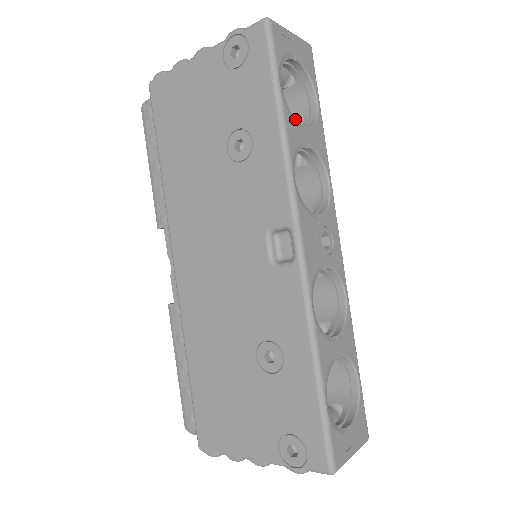
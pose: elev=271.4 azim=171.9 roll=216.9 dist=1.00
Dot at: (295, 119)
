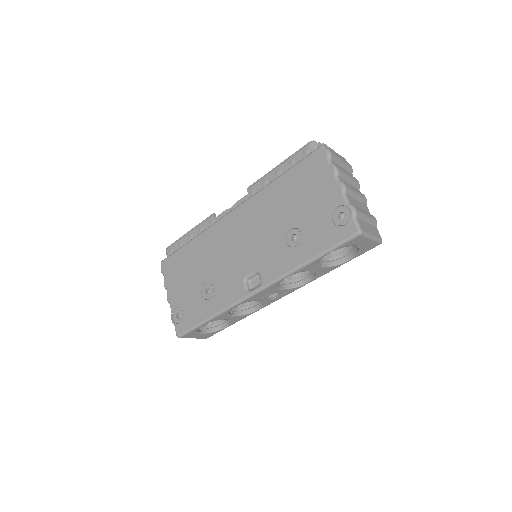
Dot at: (319, 263)
